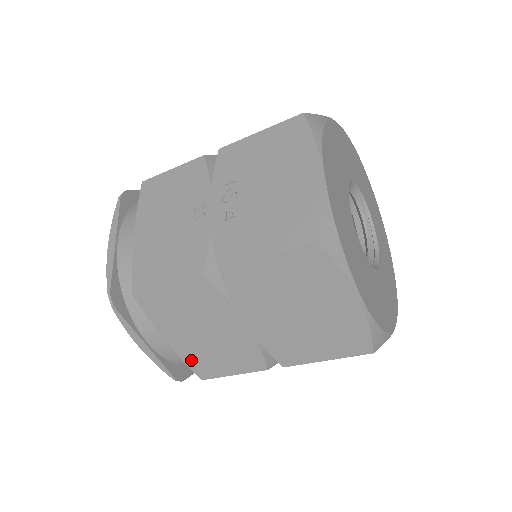
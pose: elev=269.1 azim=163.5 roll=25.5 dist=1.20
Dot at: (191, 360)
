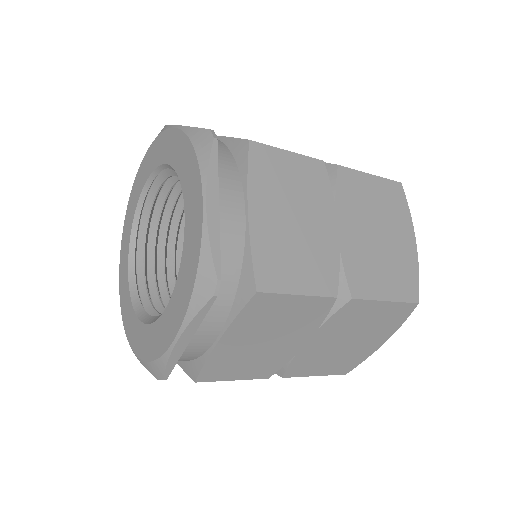
Dot at: (262, 252)
